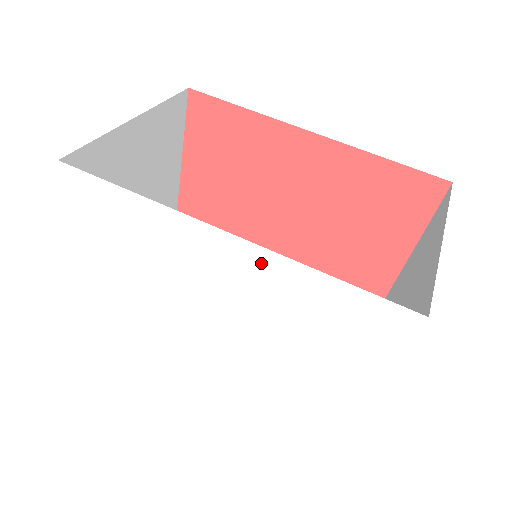
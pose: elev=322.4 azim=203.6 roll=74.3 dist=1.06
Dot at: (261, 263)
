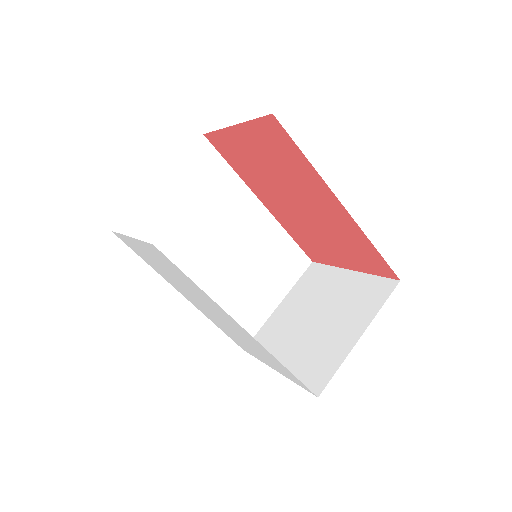
Dot at: (256, 342)
